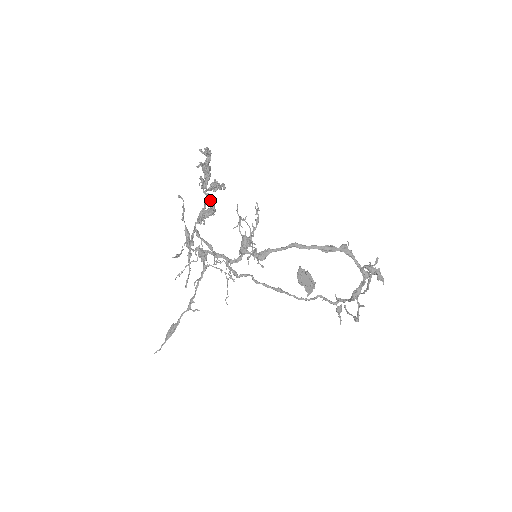
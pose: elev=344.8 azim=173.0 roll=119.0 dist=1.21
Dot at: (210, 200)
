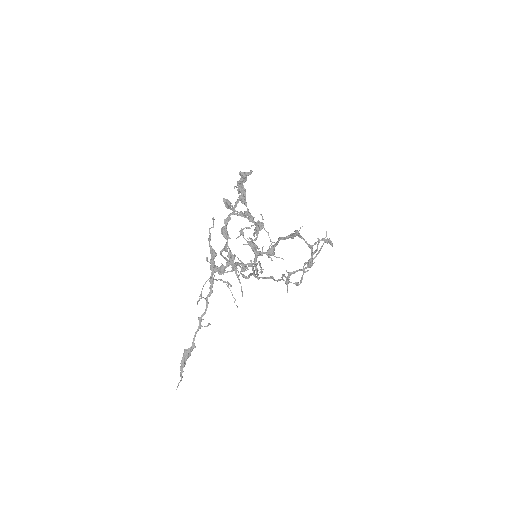
Dot at: (250, 215)
